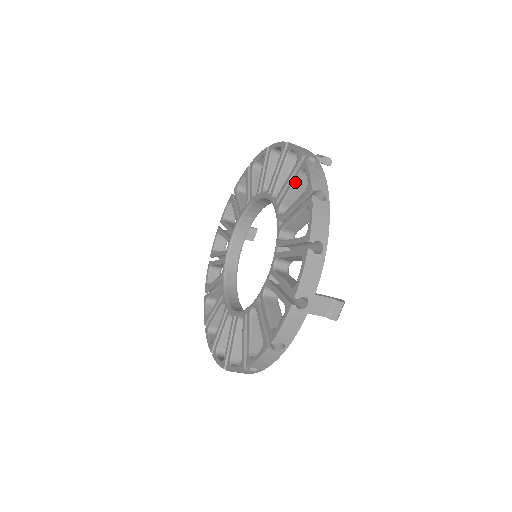
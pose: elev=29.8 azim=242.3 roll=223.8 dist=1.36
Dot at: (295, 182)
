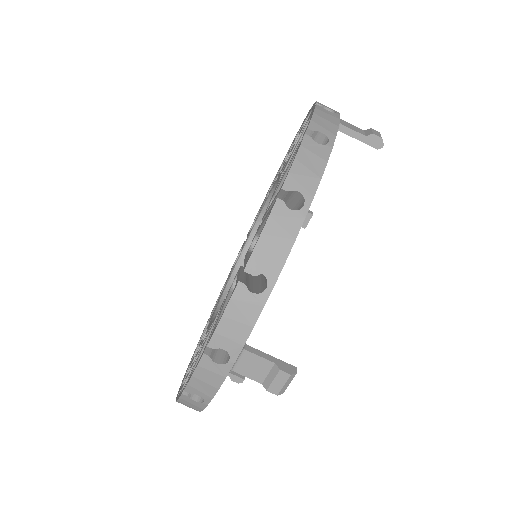
Dot at: occluded
